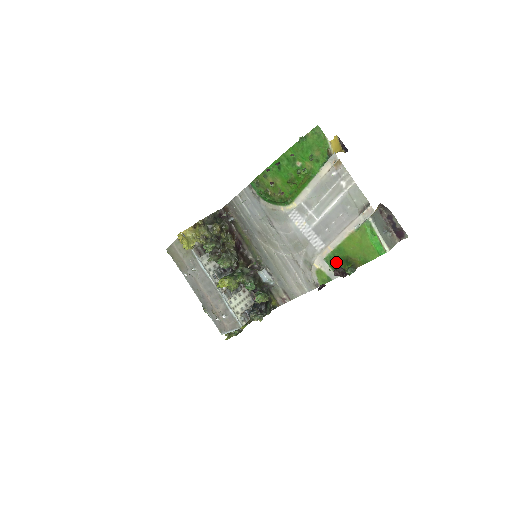
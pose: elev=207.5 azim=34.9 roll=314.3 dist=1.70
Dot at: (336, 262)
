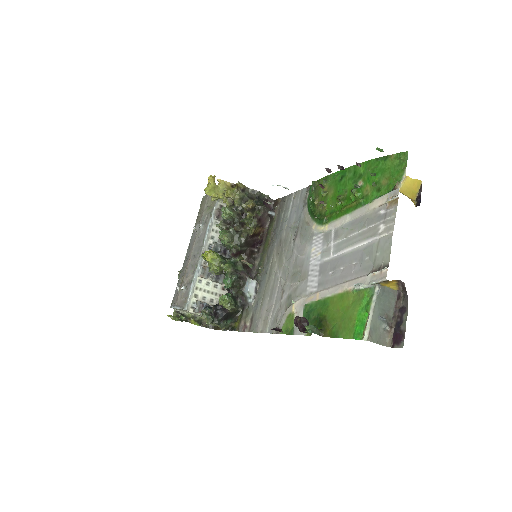
Dot at: (311, 316)
